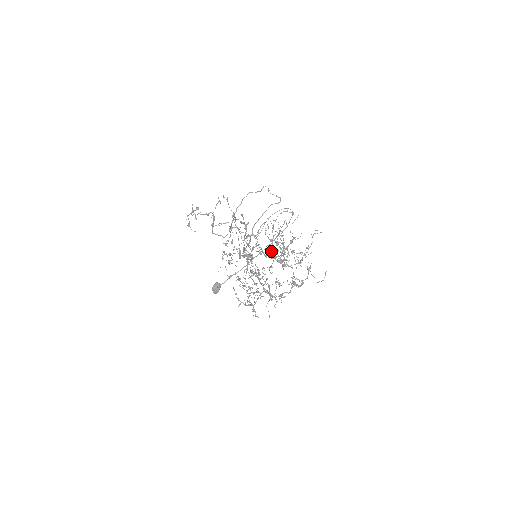
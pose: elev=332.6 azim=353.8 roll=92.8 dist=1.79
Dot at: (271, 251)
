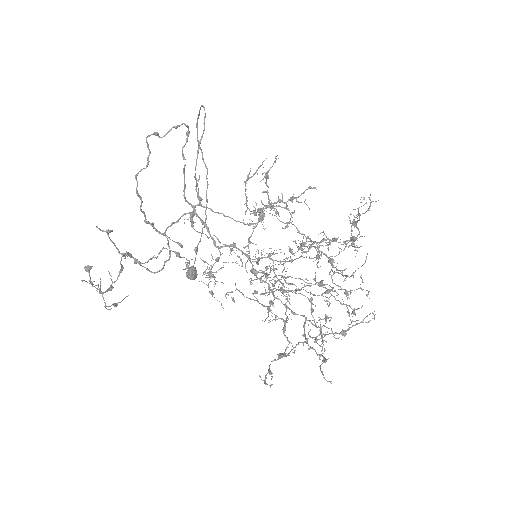
Dot at: occluded
